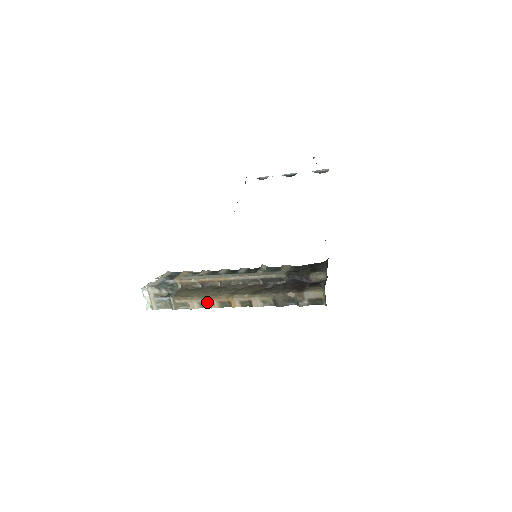
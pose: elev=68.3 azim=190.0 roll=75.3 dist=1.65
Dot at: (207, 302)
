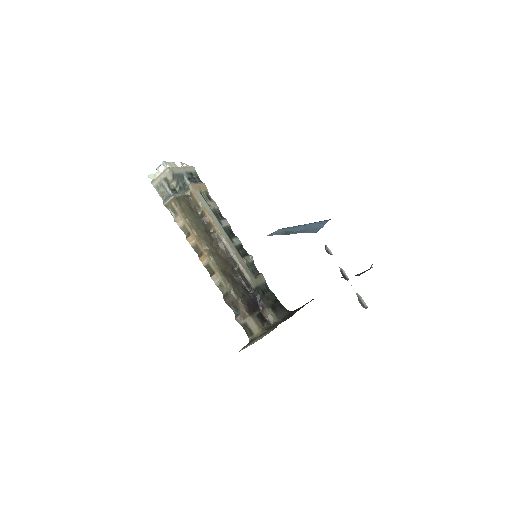
Dot at: (190, 233)
